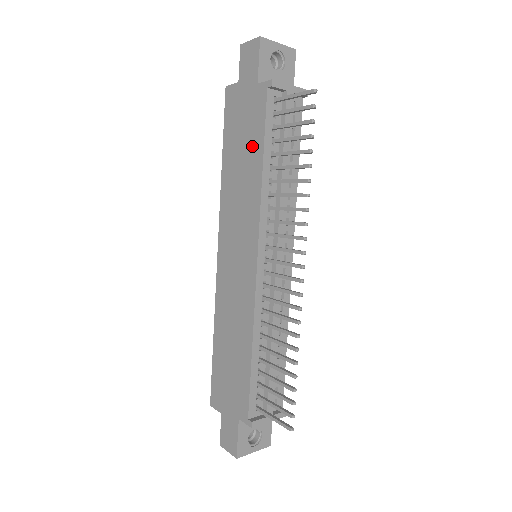
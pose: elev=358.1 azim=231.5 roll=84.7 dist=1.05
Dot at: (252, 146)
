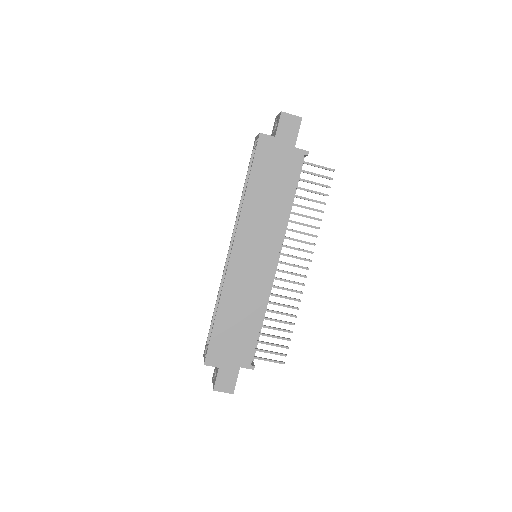
Dot at: (283, 187)
